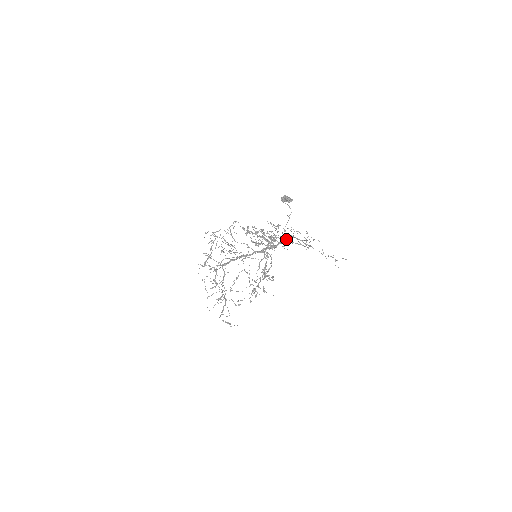
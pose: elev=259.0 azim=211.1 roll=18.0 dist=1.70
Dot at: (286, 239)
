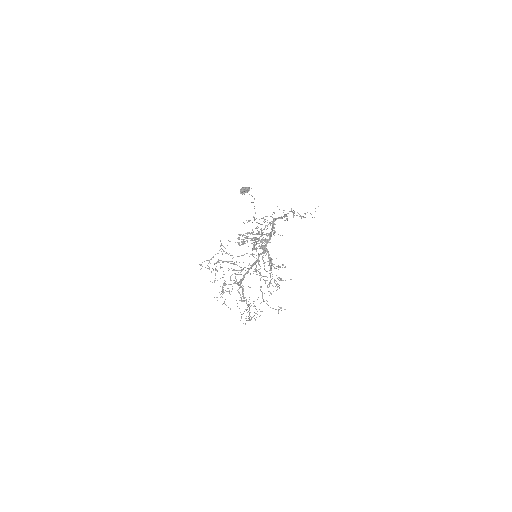
Dot at: (272, 226)
